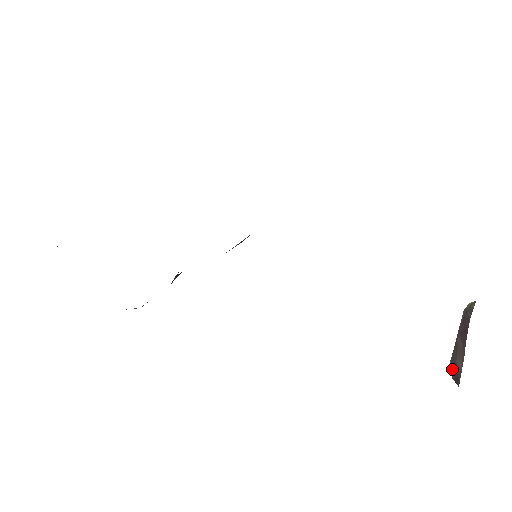
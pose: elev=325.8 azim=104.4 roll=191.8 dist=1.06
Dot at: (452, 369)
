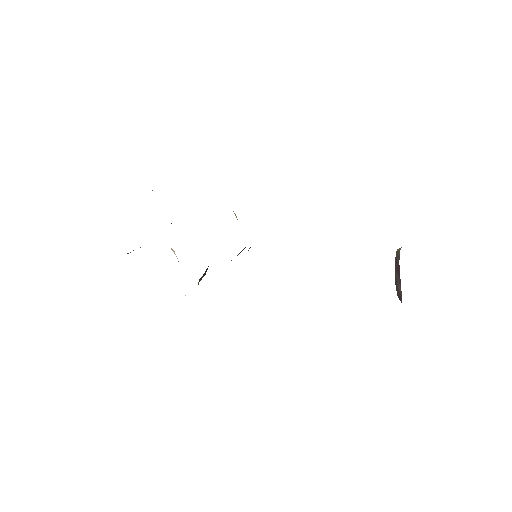
Dot at: (397, 290)
